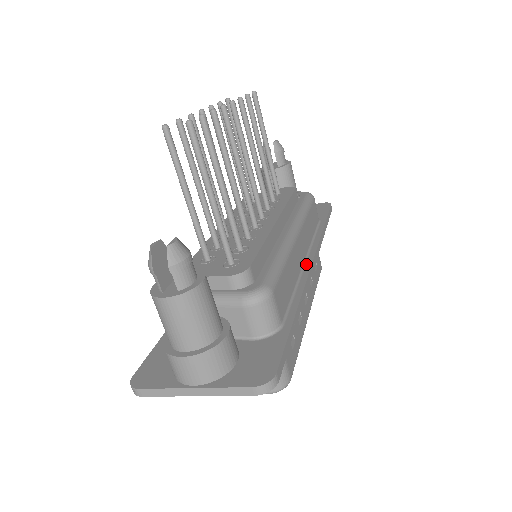
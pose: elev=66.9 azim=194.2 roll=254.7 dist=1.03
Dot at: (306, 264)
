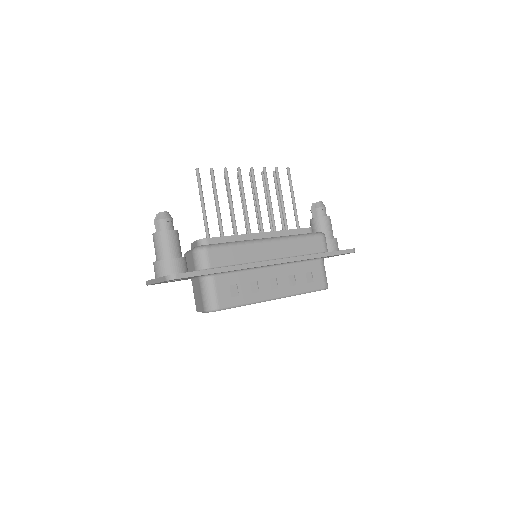
Dot at: (270, 260)
